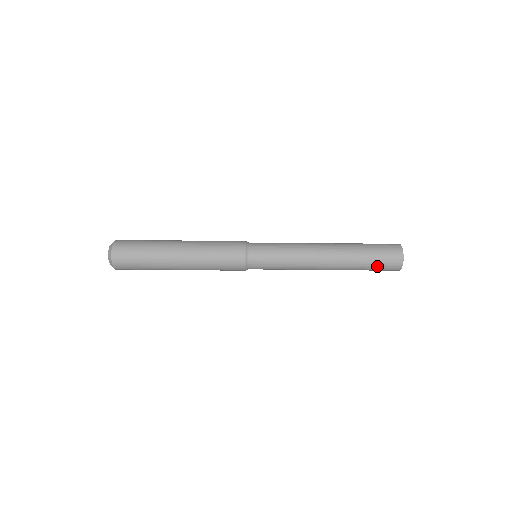
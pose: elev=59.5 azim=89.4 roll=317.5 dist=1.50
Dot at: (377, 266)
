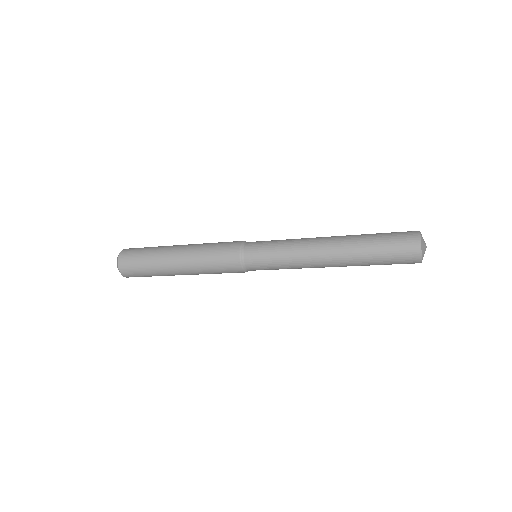
Dot at: occluded
